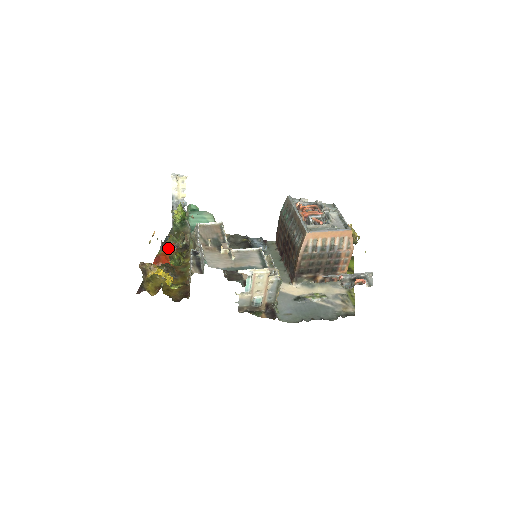
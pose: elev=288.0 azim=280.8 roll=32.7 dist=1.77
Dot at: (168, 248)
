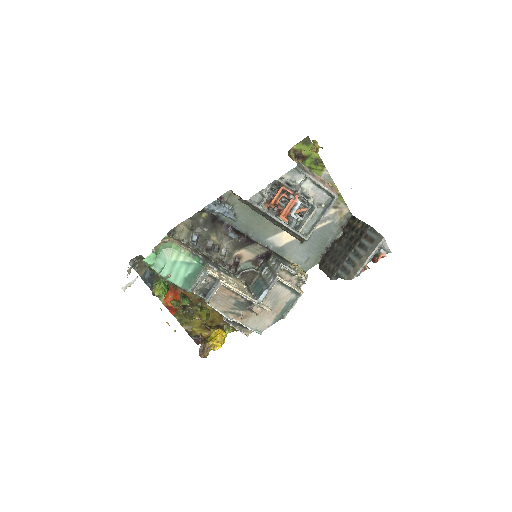
Dot at: occluded
